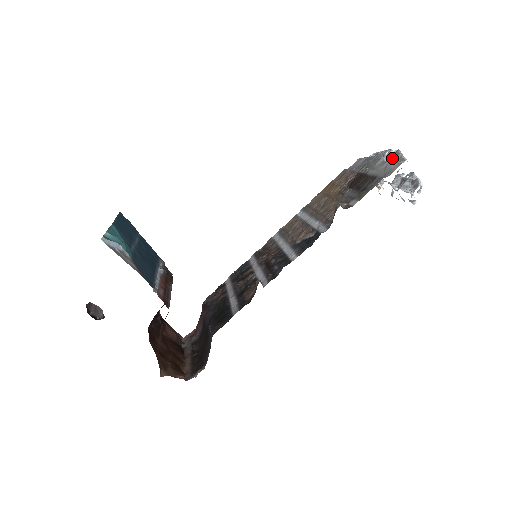
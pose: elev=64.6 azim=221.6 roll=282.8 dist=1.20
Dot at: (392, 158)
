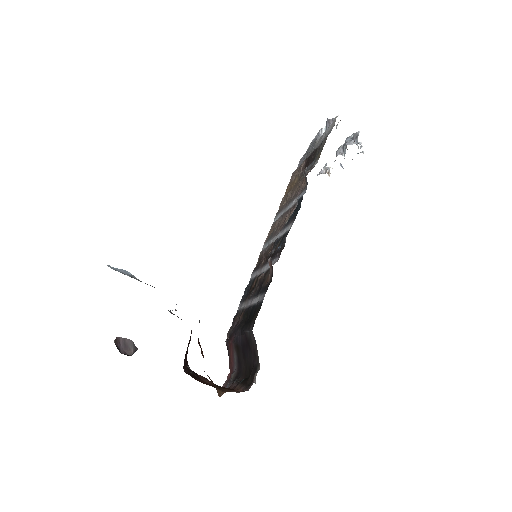
Dot at: (326, 128)
